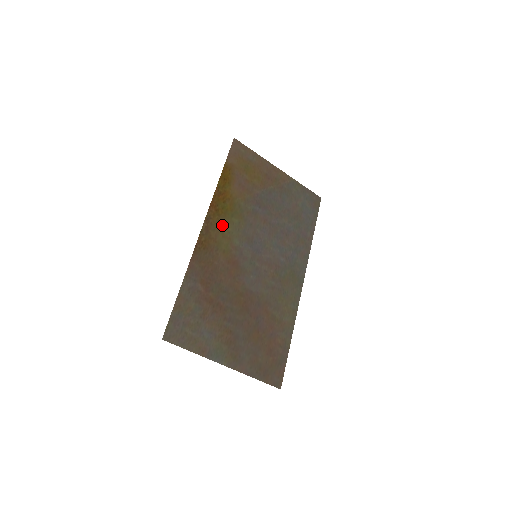
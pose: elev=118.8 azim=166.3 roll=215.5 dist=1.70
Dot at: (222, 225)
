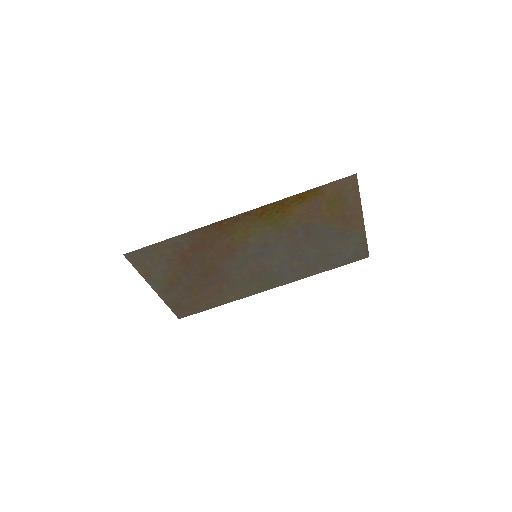
Dot at: (254, 224)
